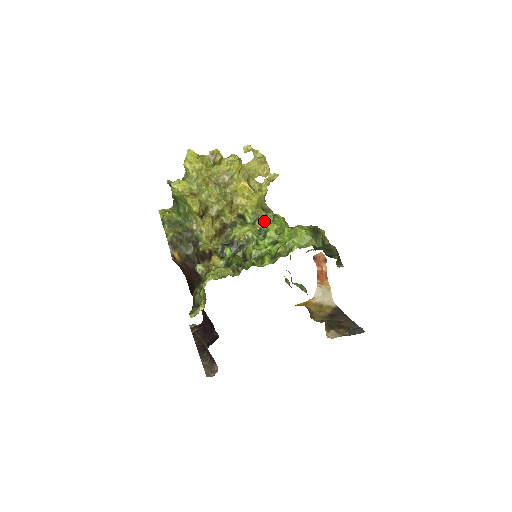
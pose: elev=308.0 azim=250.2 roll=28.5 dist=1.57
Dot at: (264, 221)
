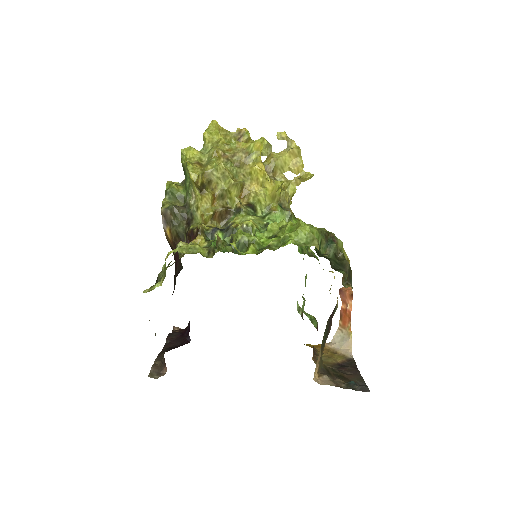
Dot at: (277, 218)
